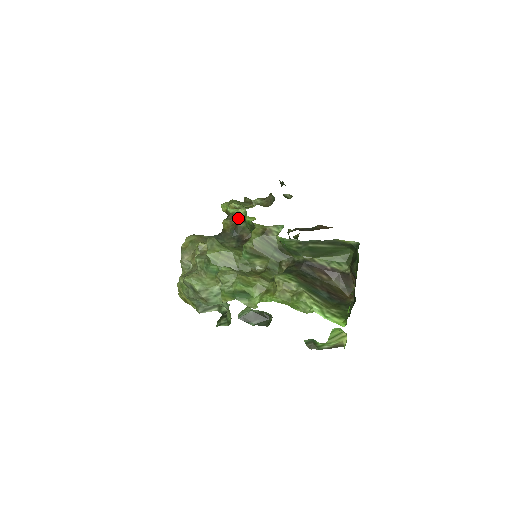
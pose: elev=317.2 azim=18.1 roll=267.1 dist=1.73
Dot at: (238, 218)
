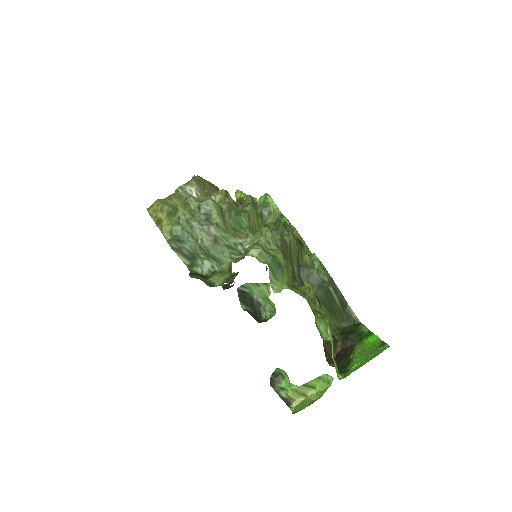
Dot at: (263, 212)
